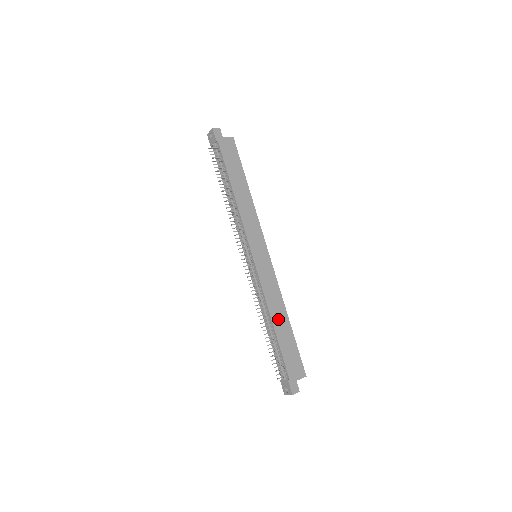
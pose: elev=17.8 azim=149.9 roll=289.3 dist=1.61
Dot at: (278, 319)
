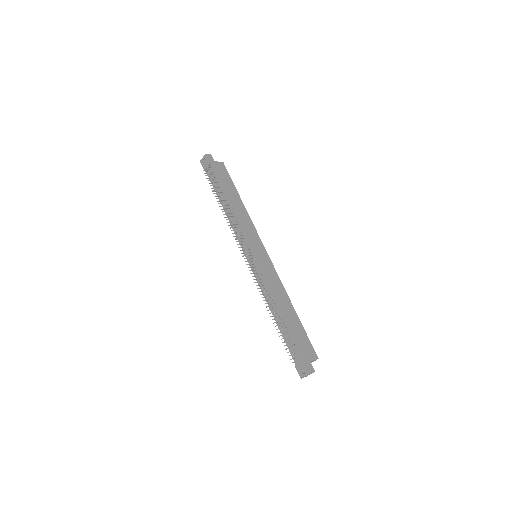
Dot at: (285, 307)
